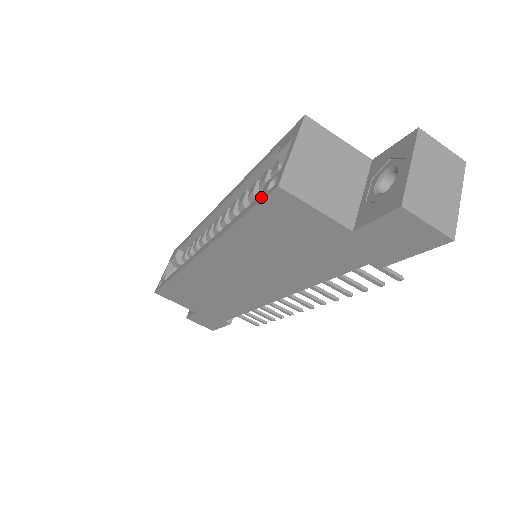
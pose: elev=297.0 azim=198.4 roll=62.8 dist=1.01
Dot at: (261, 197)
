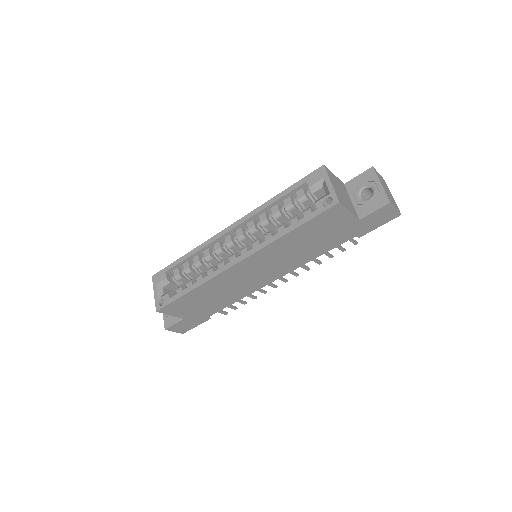
Dot at: (320, 210)
